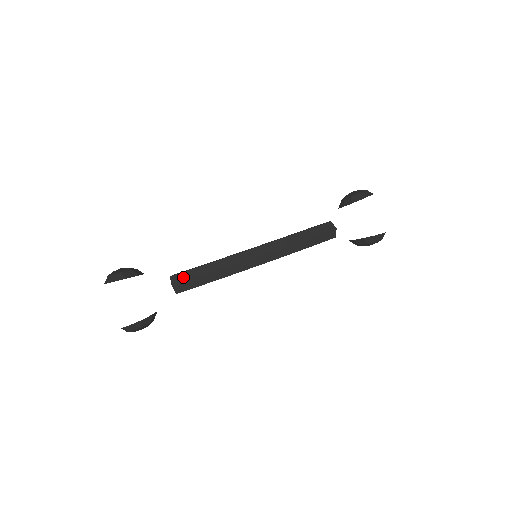
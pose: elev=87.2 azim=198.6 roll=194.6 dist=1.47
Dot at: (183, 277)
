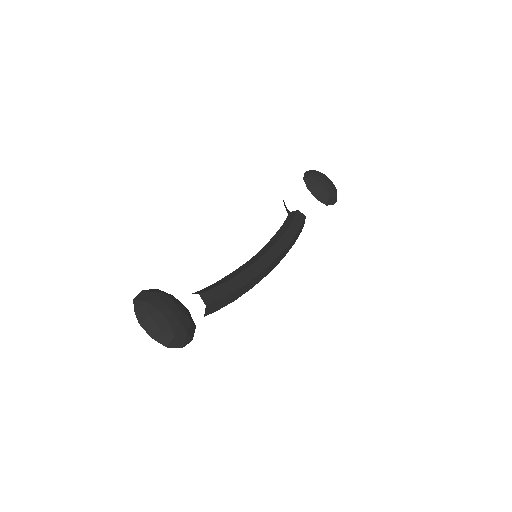
Dot at: (217, 306)
